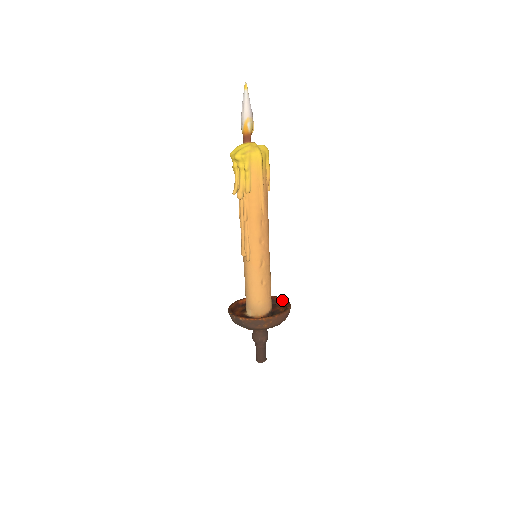
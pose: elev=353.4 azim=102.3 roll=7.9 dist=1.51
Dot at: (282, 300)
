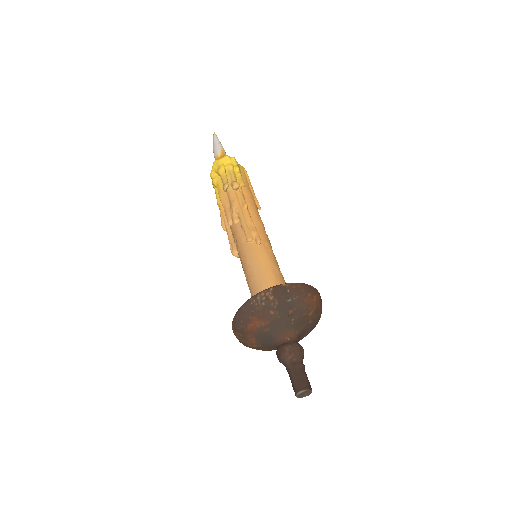
Dot at: occluded
